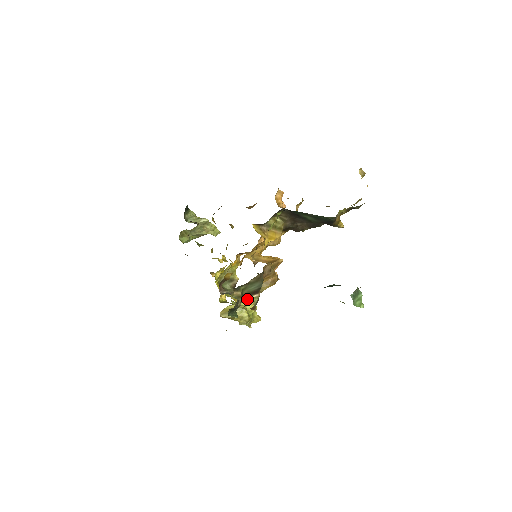
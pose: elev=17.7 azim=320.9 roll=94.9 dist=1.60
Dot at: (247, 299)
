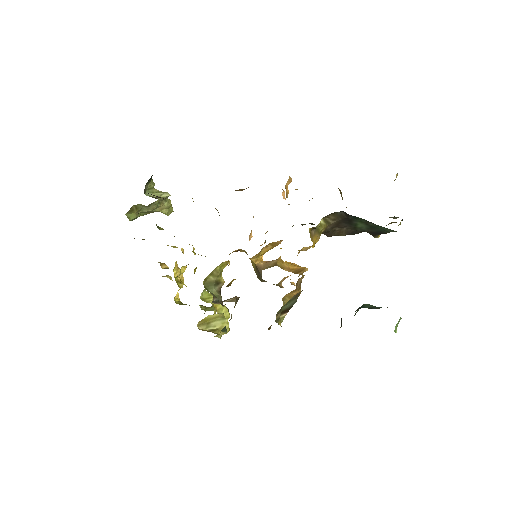
Dot at: occluded
